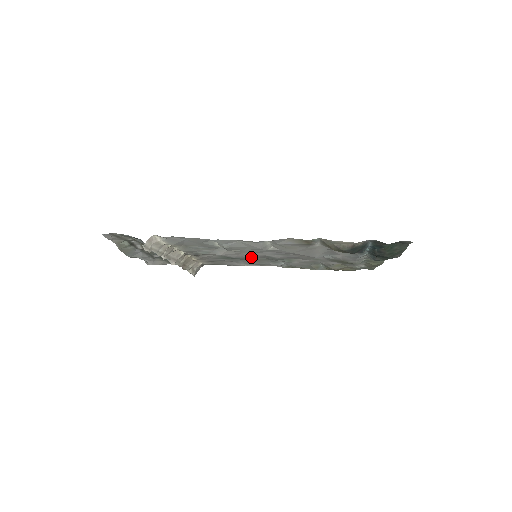
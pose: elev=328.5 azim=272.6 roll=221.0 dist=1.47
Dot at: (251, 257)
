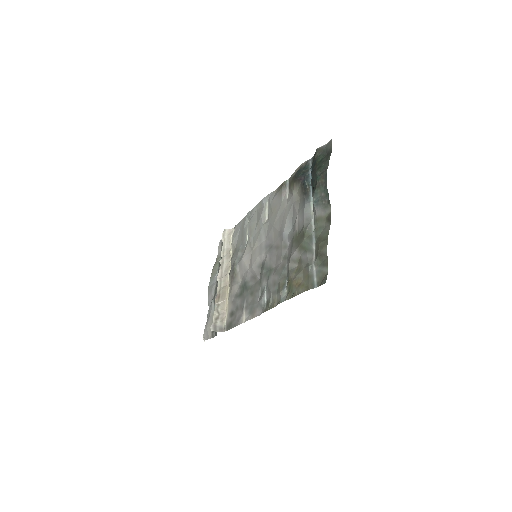
Dot at: (254, 279)
